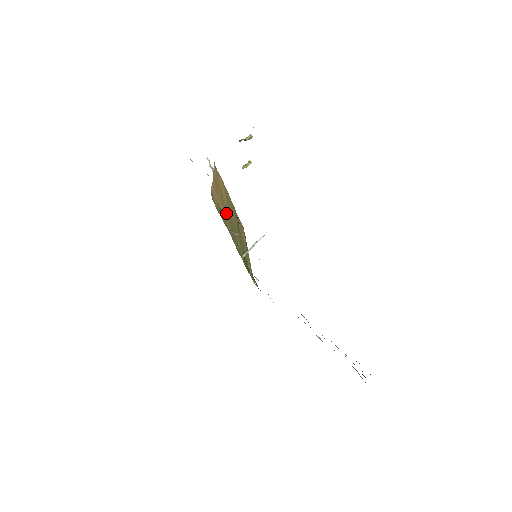
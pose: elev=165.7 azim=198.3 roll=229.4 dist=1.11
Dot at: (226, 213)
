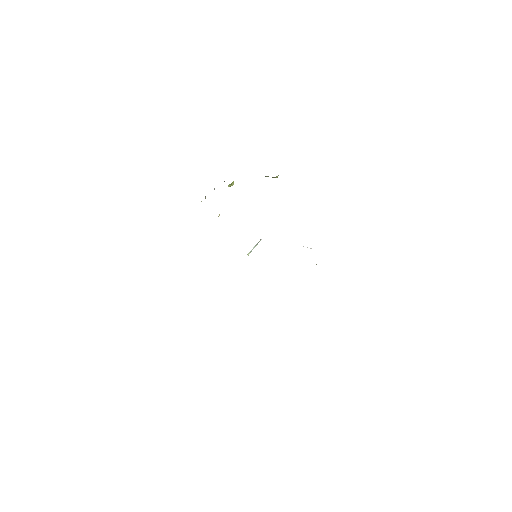
Dot at: occluded
